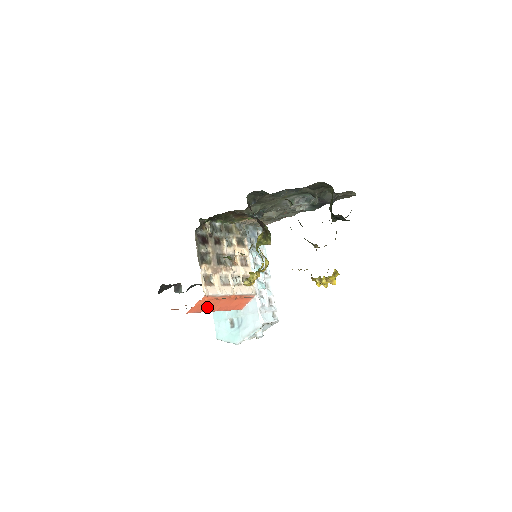
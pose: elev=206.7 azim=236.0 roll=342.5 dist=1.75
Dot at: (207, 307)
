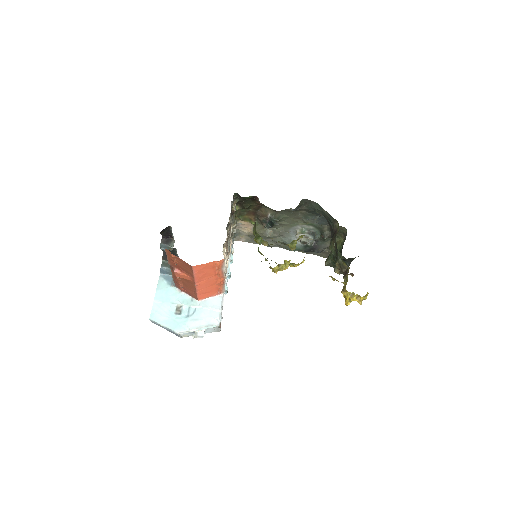
Dot at: (203, 274)
